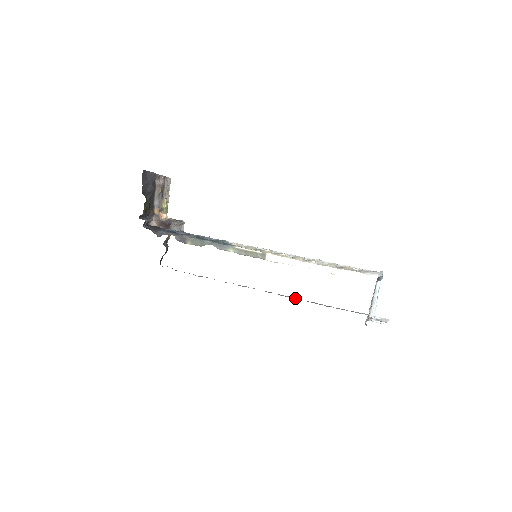
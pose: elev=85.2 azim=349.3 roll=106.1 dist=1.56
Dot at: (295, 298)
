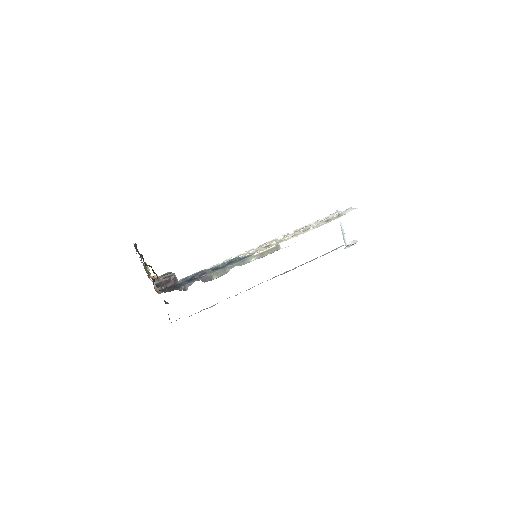
Dot at: (292, 269)
